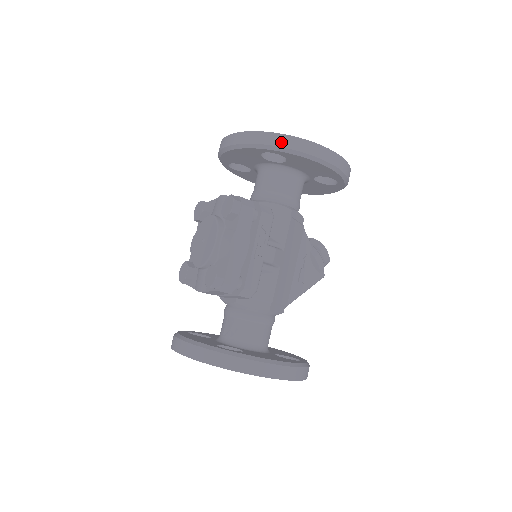
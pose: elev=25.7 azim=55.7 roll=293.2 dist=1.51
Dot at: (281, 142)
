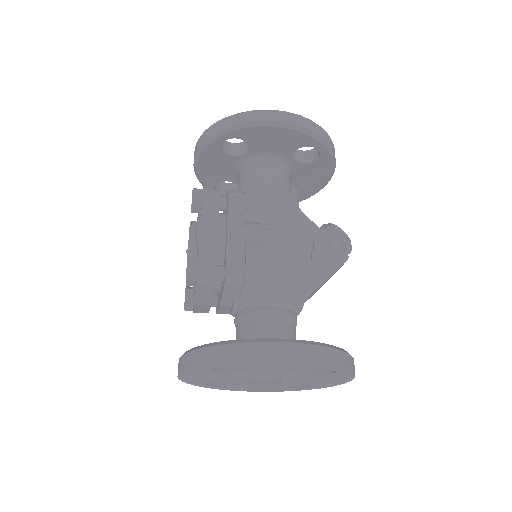
Dot at: (228, 123)
